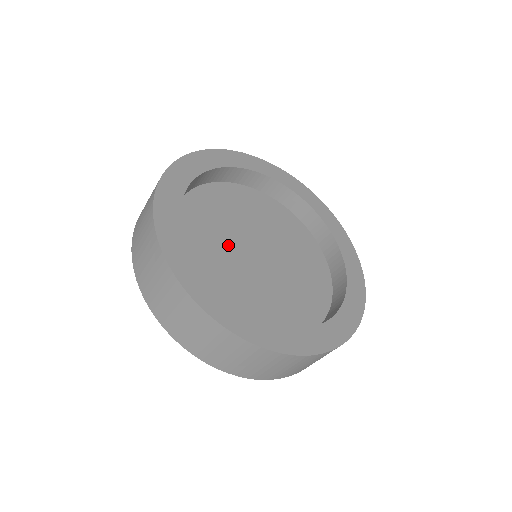
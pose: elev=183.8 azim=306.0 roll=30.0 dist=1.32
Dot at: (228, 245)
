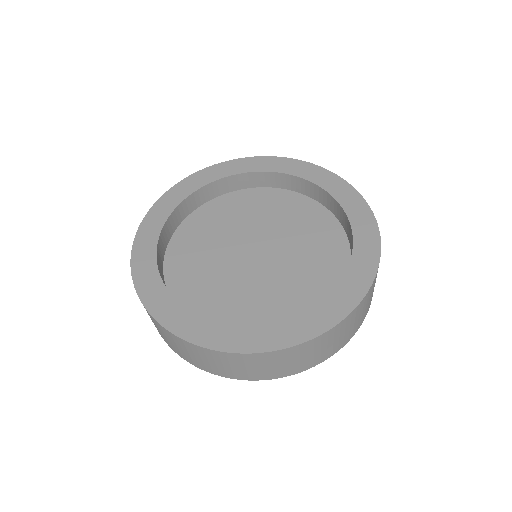
Dot at: (225, 244)
